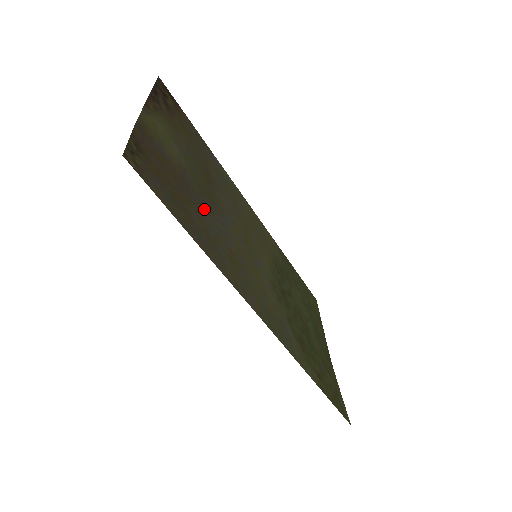
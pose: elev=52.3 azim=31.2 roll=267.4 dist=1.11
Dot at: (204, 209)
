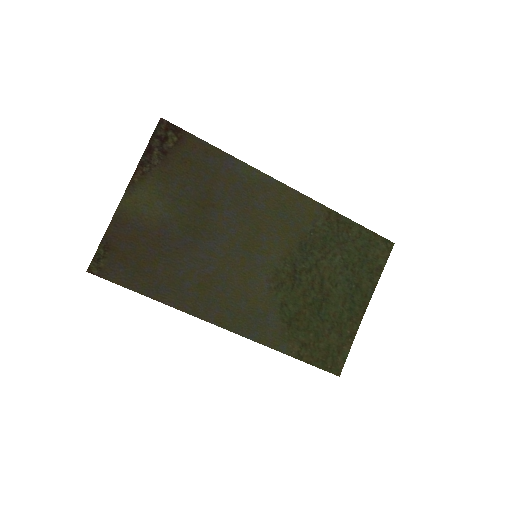
Dot at: (181, 251)
